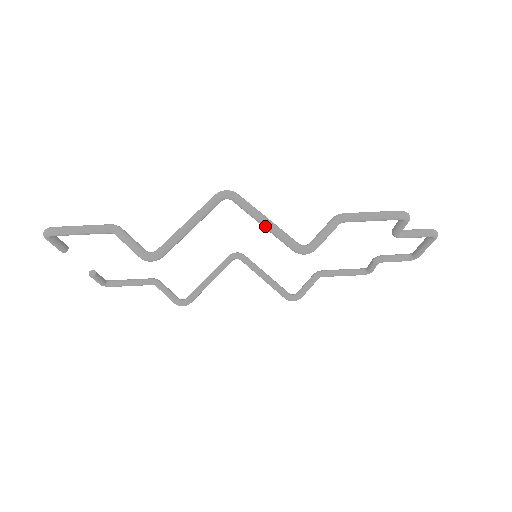
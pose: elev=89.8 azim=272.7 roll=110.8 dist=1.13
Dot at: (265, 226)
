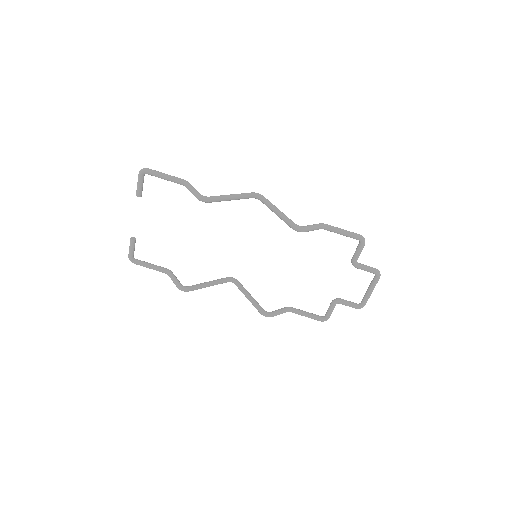
Dot at: (277, 212)
